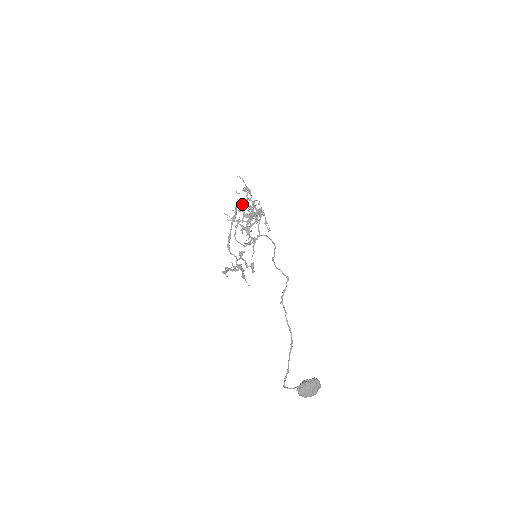
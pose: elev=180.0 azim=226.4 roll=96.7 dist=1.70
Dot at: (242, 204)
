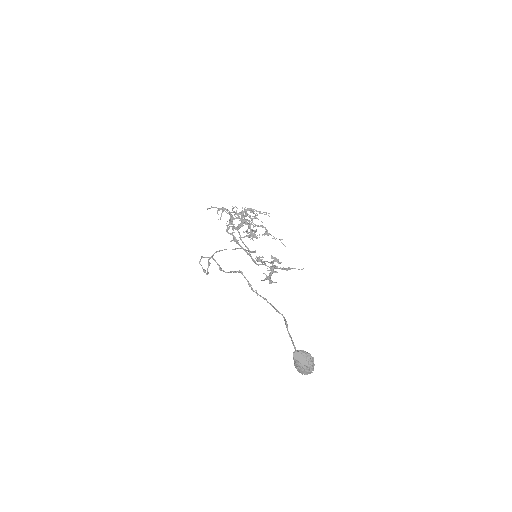
Dot at: (229, 223)
